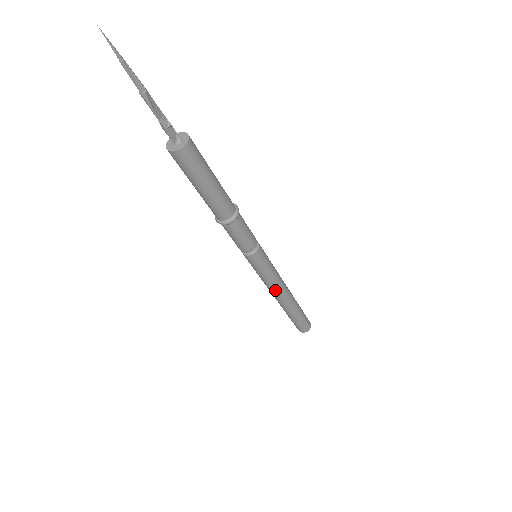
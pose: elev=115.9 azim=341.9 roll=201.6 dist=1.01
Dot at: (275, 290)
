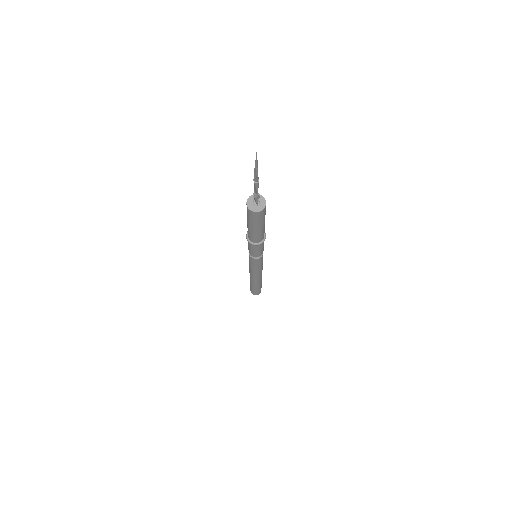
Dot at: (260, 273)
